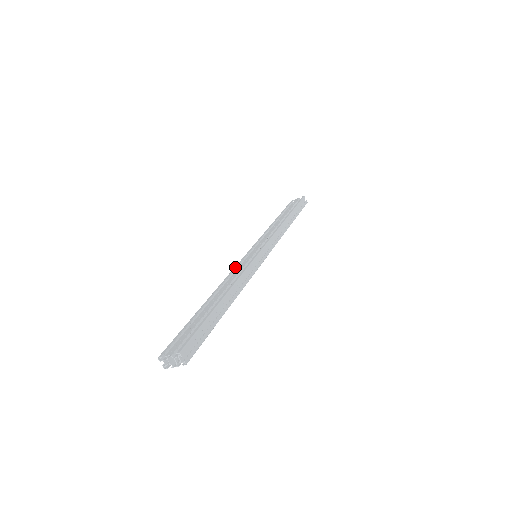
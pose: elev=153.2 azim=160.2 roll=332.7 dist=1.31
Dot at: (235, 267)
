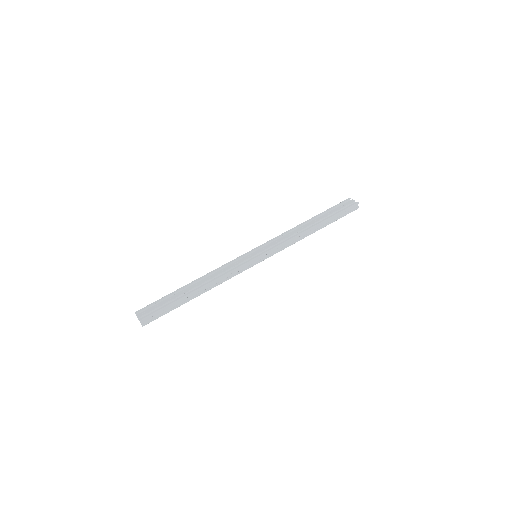
Dot at: (232, 261)
